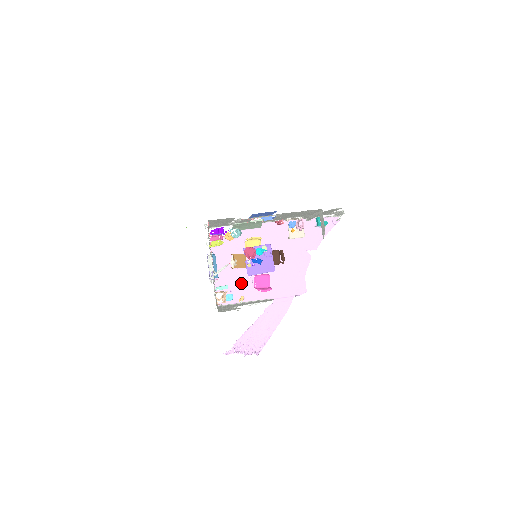
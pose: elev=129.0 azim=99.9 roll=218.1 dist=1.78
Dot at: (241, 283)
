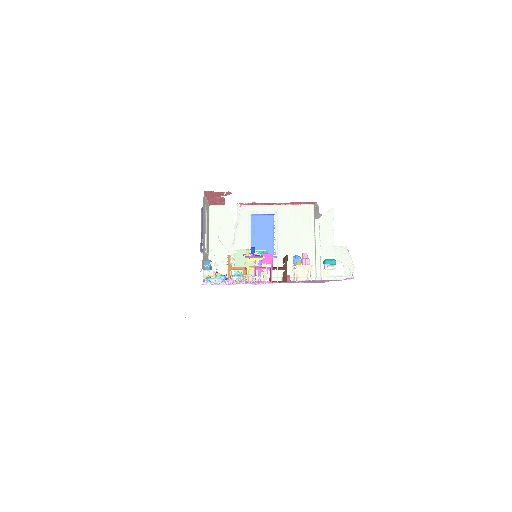
Dot at: occluded
